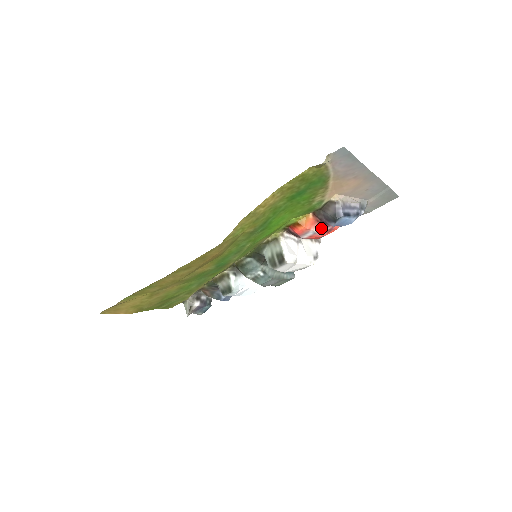
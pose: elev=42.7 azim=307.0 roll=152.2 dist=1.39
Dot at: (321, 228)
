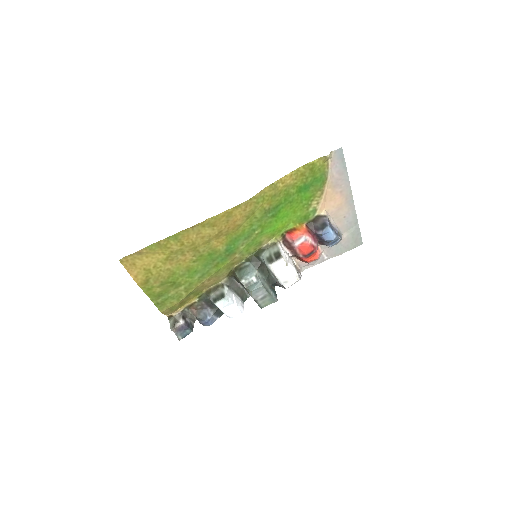
Dot at: (310, 238)
